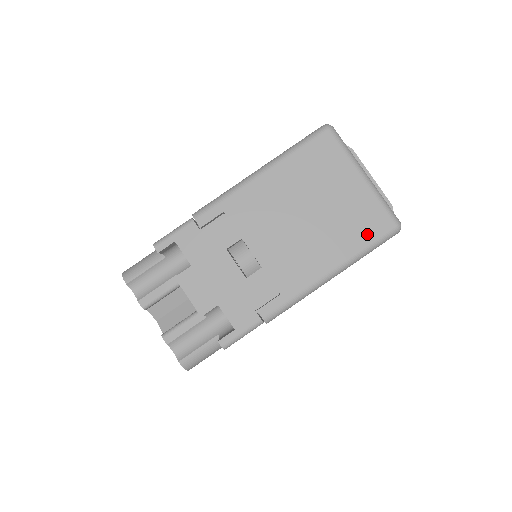
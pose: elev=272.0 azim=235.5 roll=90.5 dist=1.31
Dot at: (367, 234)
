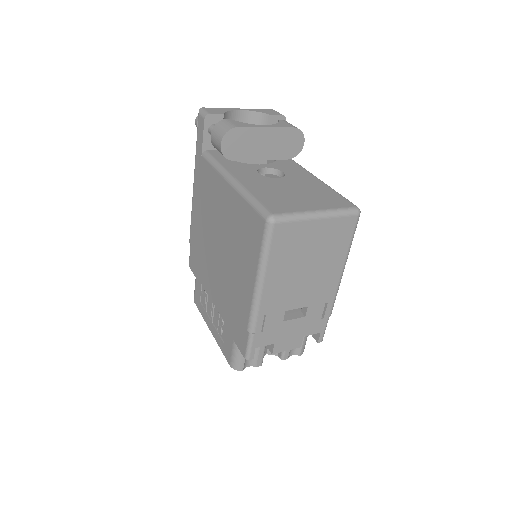
Dot at: (346, 236)
